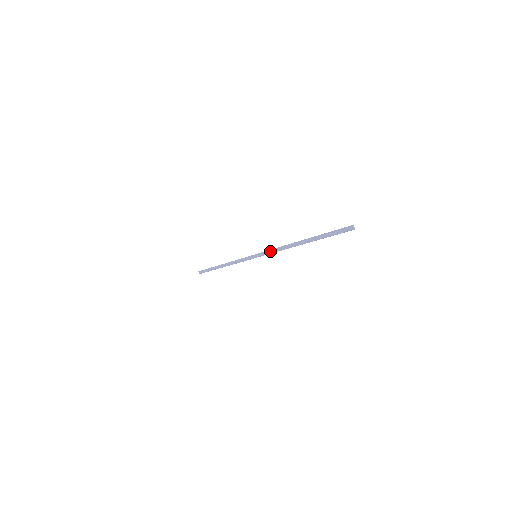
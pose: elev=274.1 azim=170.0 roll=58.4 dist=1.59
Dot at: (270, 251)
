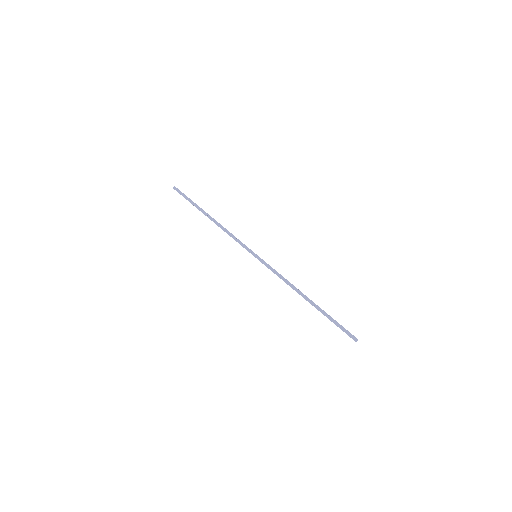
Dot at: (274, 271)
